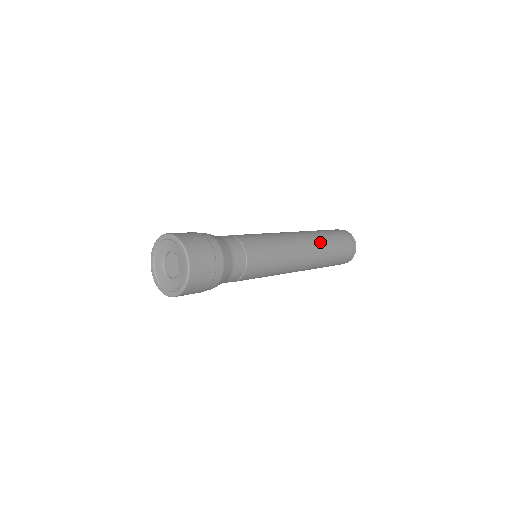
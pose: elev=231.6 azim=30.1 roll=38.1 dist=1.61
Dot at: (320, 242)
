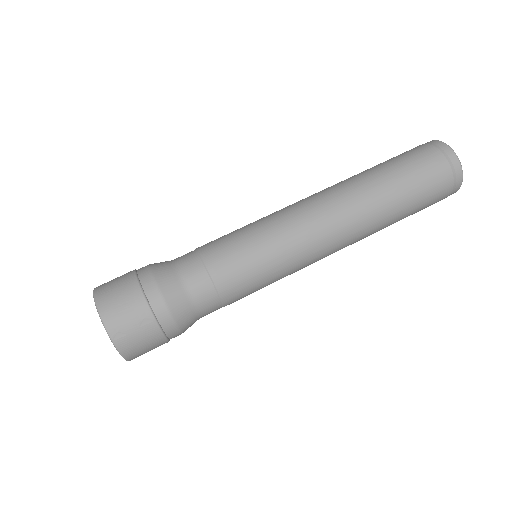
Dot at: (362, 189)
